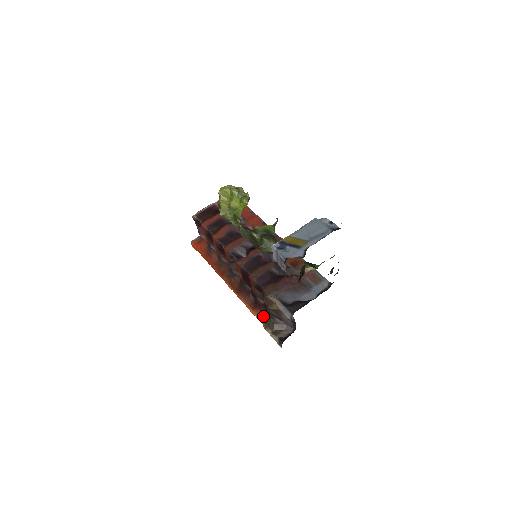
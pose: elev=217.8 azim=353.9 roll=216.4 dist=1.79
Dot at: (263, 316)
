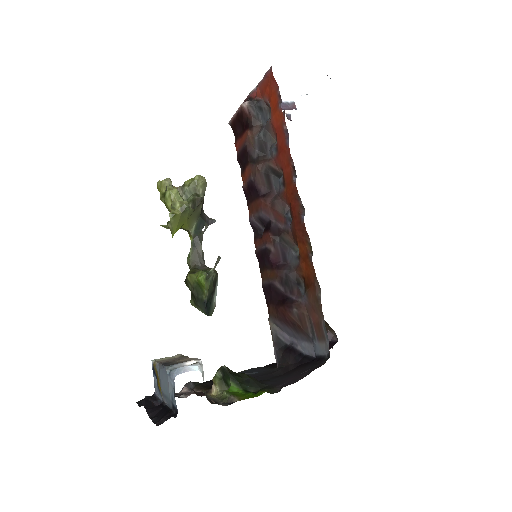
Dot at: occluded
